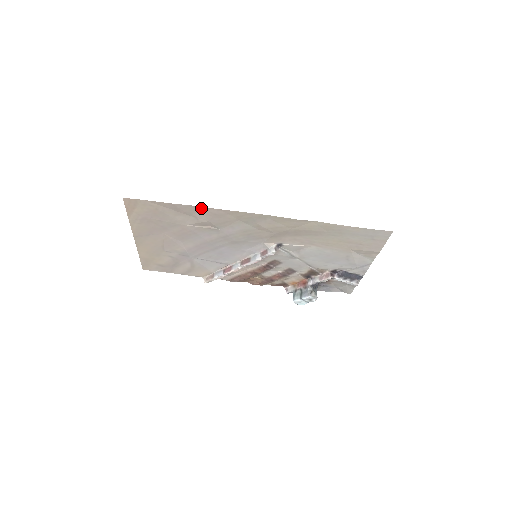
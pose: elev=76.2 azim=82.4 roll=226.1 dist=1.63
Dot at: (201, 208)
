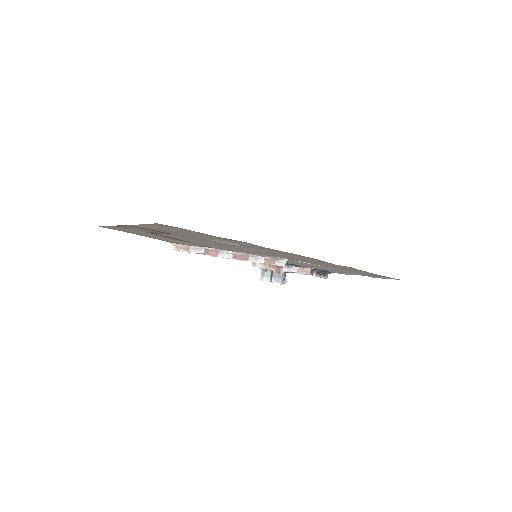
Dot at: occluded
